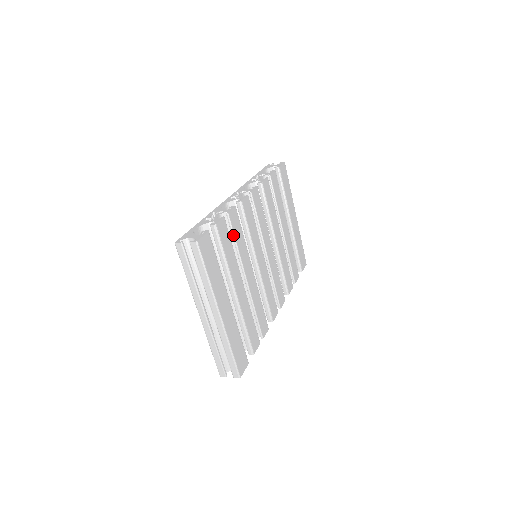
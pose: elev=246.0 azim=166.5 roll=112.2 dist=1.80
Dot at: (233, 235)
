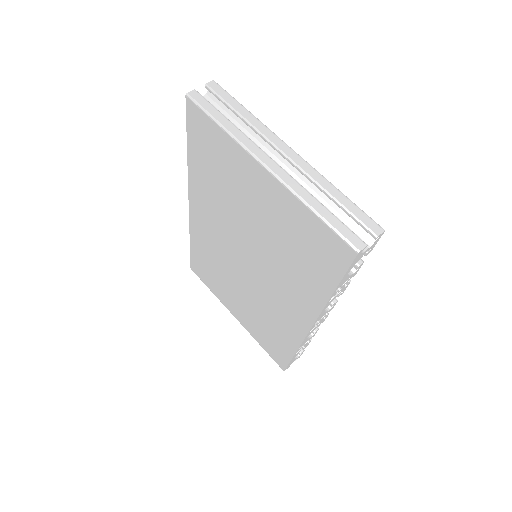
Dot at: occluded
